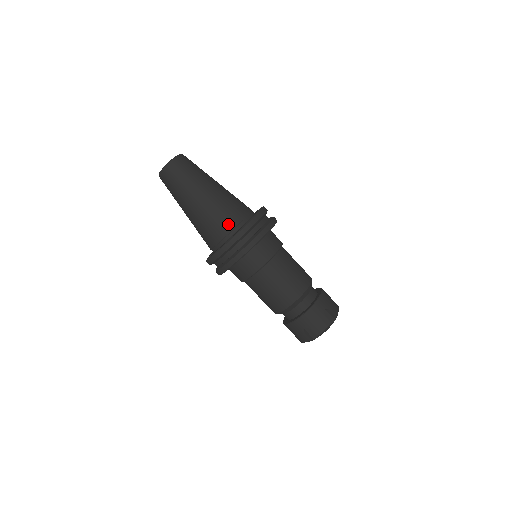
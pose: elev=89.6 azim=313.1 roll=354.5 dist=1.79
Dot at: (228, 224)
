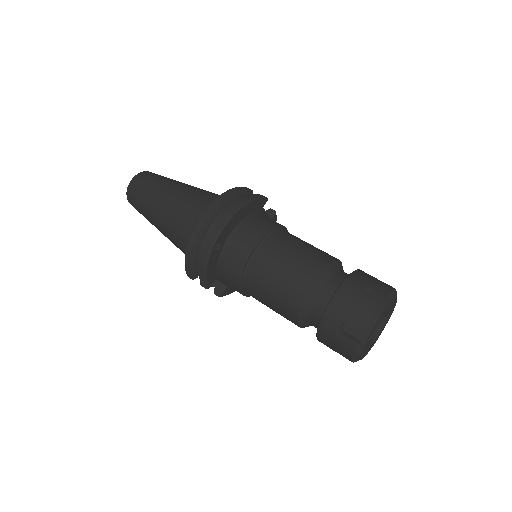
Dot at: (198, 214)
